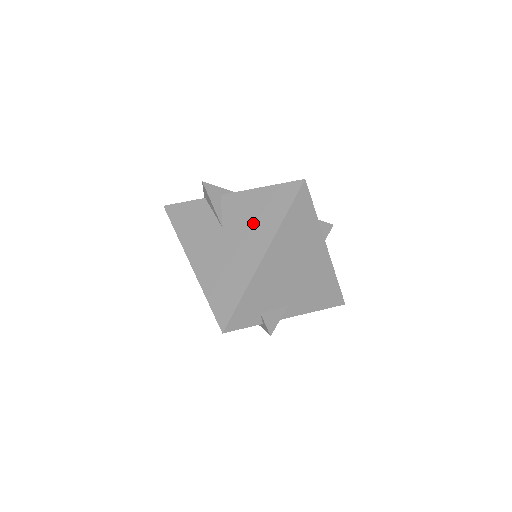
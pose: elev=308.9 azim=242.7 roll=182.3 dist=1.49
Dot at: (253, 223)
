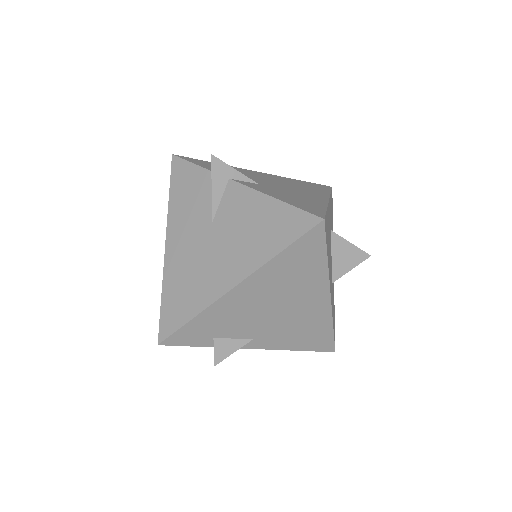
Dot at: (243, 239)
